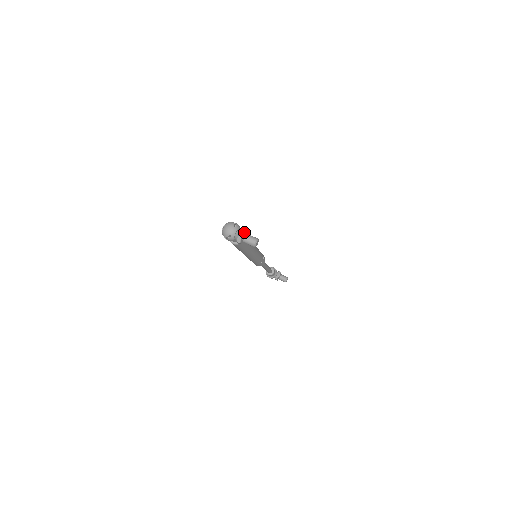
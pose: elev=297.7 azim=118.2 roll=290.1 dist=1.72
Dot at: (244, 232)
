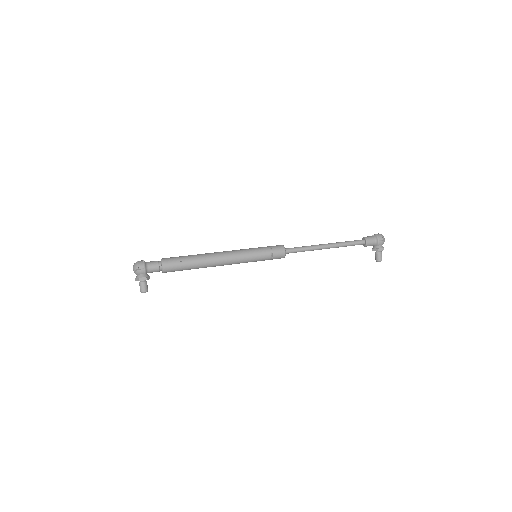
Dot at: (137, 280)
